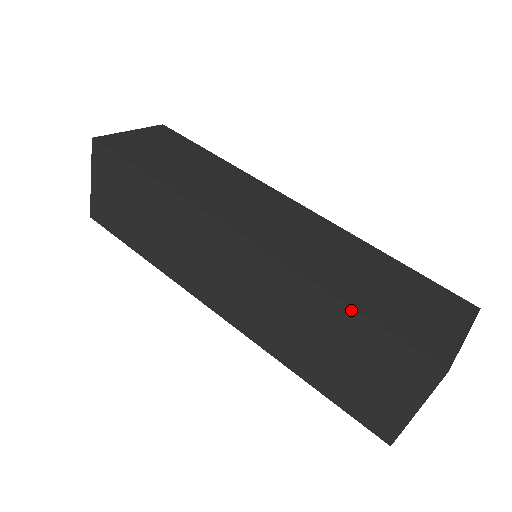
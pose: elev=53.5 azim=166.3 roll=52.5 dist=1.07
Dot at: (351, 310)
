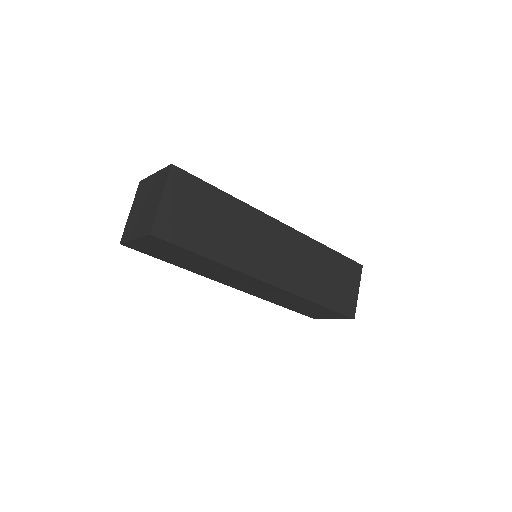
Dot at: (323, 307)
